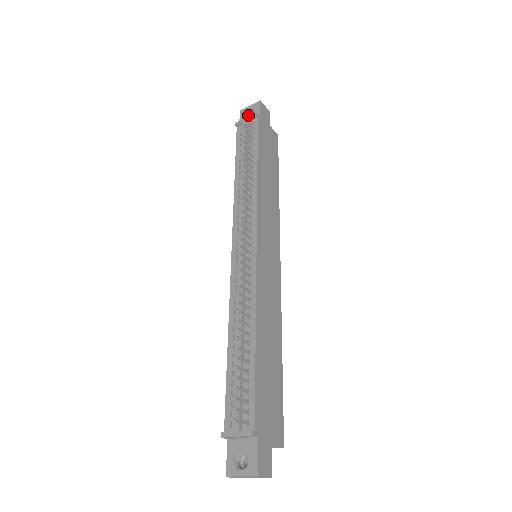
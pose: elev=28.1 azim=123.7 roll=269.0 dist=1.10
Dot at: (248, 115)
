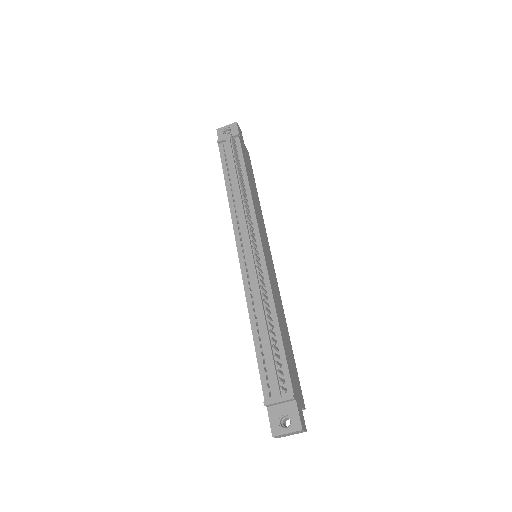
Dot at: (225, 134)
